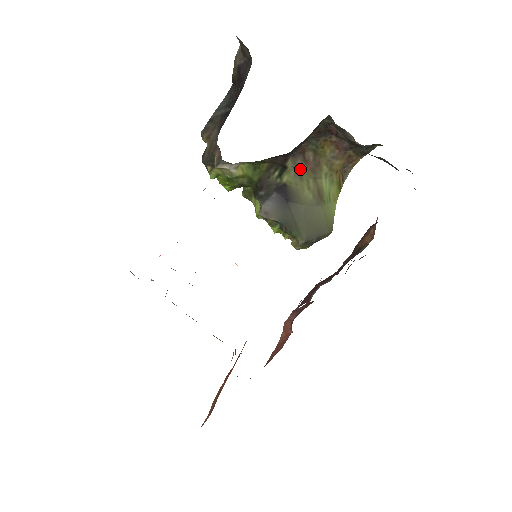
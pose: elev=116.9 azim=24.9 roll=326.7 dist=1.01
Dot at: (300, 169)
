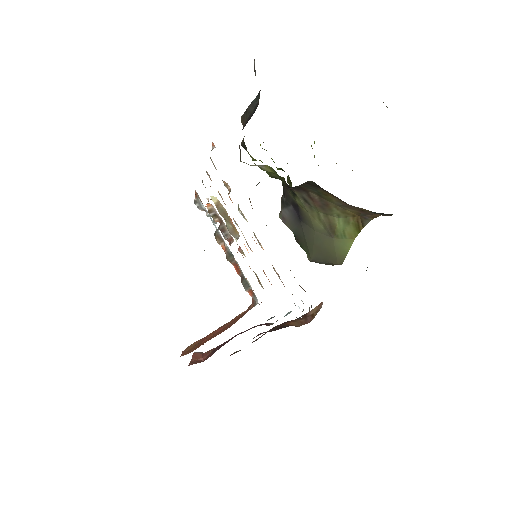
Dot at: (308, 201)
